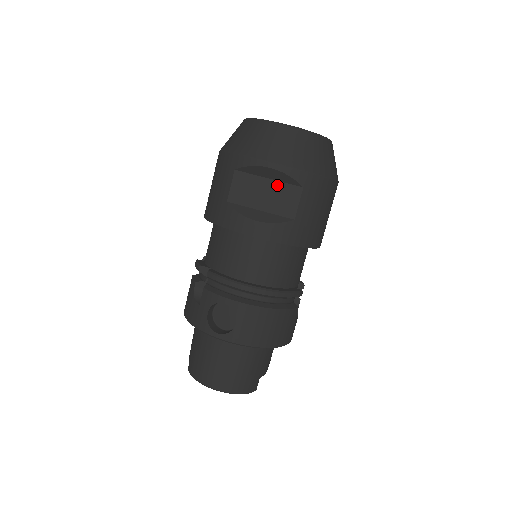
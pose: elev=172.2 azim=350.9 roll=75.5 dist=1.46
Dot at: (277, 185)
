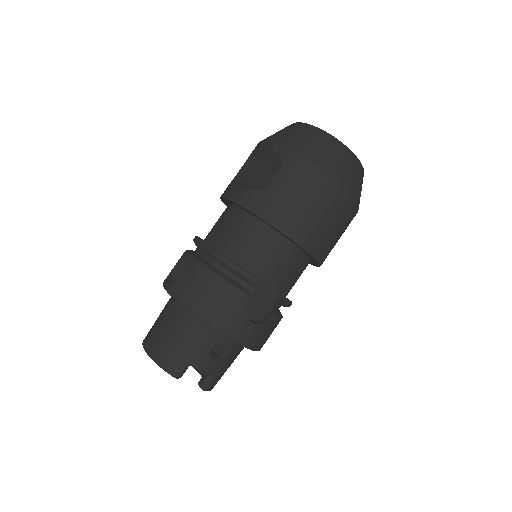
Dot at: (268, 163)
